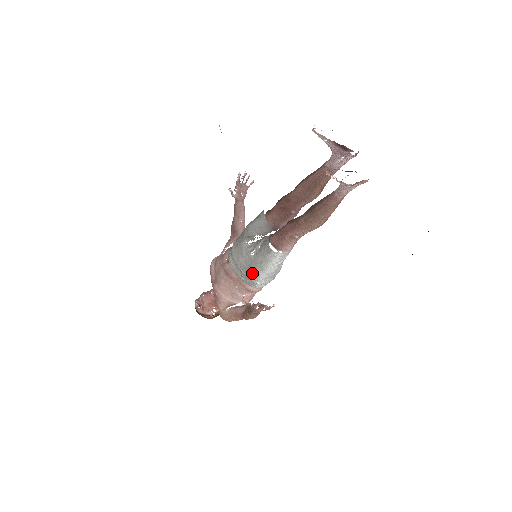
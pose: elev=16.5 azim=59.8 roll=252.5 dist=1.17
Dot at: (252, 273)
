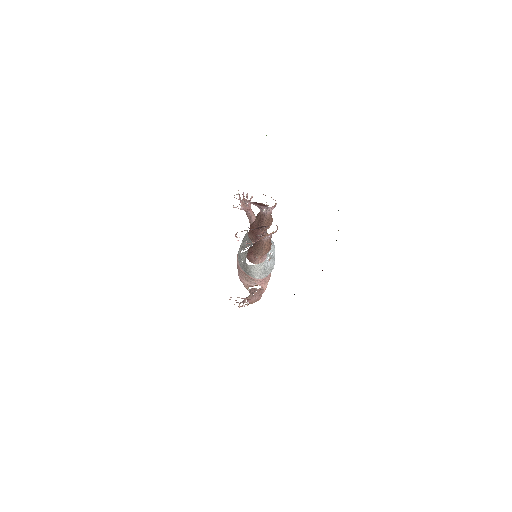
Dot at: (247, 273)
